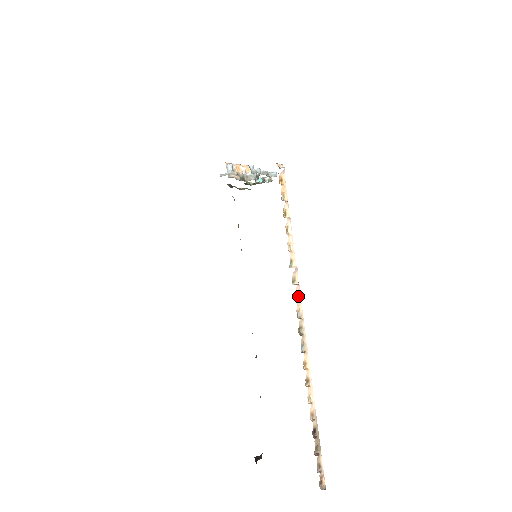
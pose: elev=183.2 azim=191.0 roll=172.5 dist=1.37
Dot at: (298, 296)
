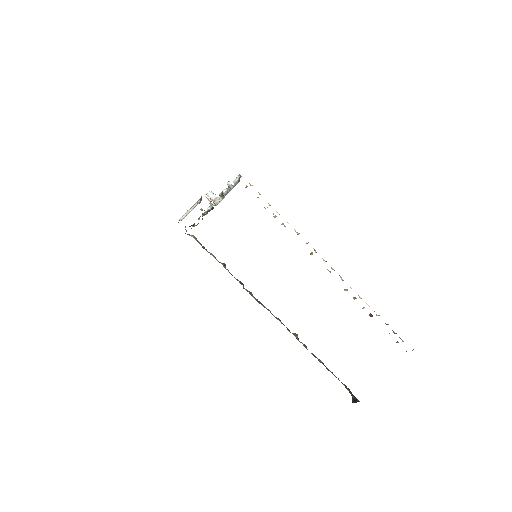
Dot at: (314, 249)
